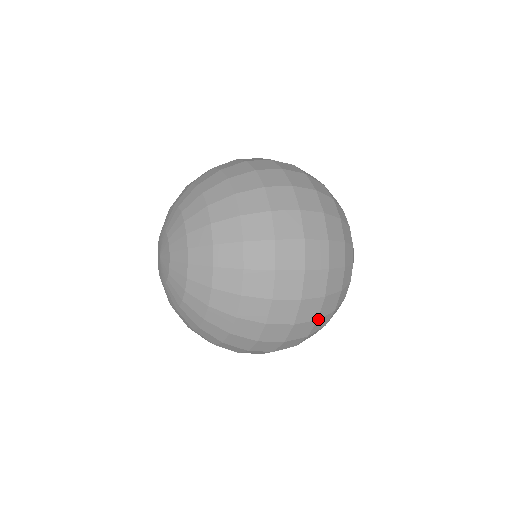
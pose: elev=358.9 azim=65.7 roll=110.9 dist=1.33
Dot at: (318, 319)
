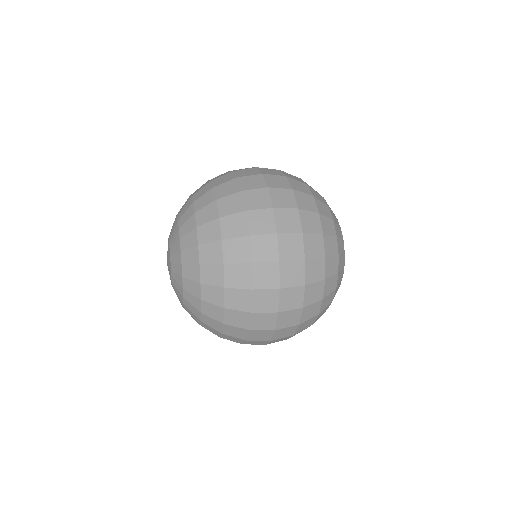
Dot at: (300, 324)
